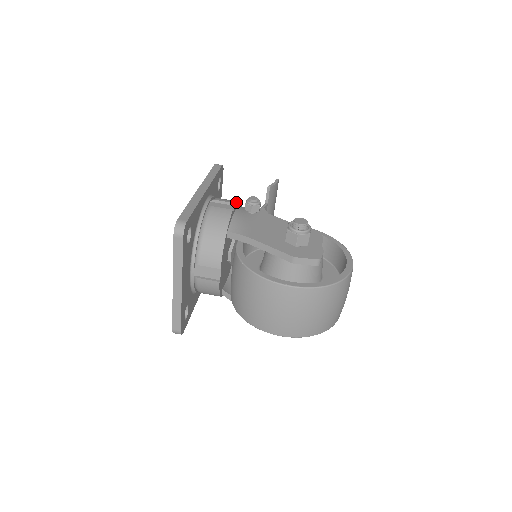
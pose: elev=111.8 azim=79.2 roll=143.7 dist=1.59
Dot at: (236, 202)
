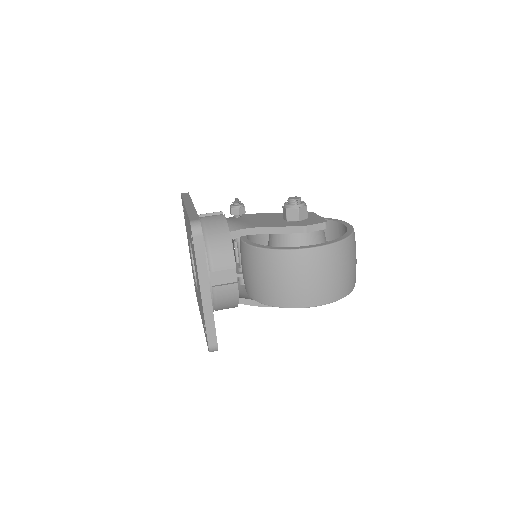
Dot at: (221, 211)
